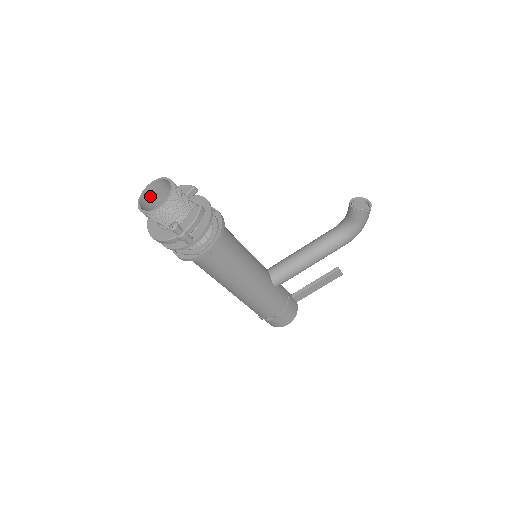
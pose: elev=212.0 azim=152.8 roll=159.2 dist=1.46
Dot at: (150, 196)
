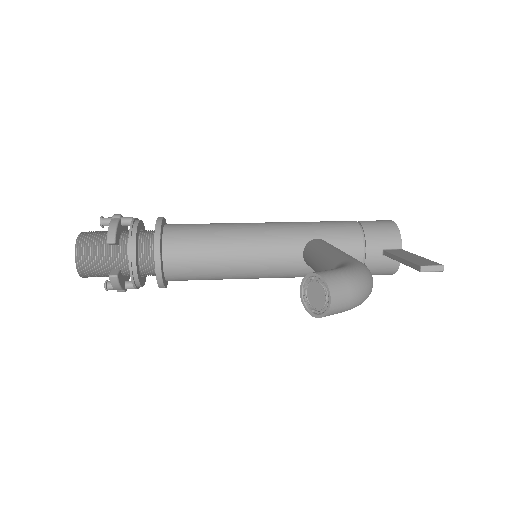
Dot at: occluded
